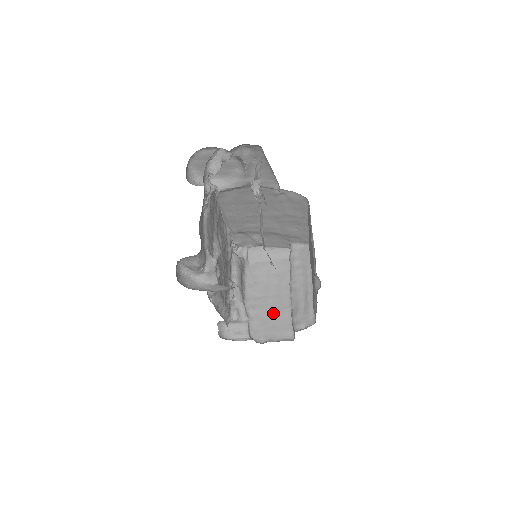
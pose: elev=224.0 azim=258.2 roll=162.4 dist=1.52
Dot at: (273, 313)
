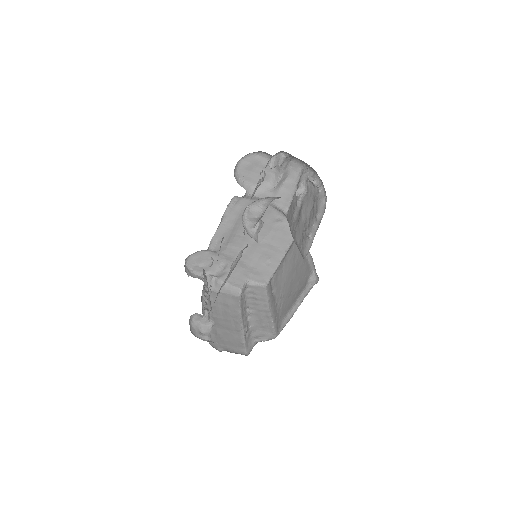
Dot at: (227, 332)
